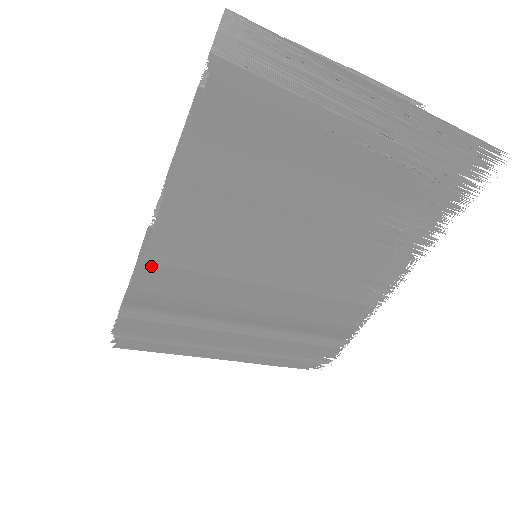
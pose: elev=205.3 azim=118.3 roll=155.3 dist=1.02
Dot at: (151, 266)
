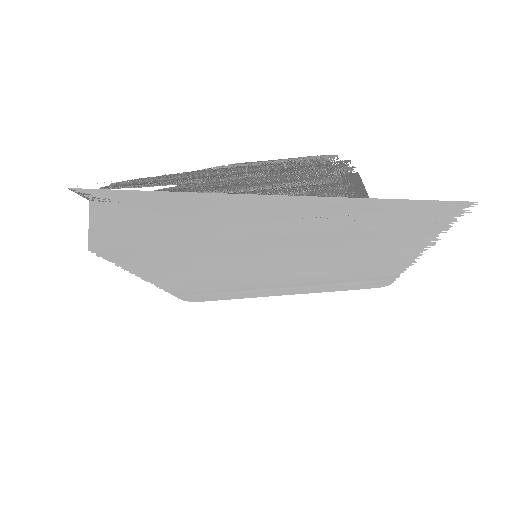
Dot at: (170, 288)
